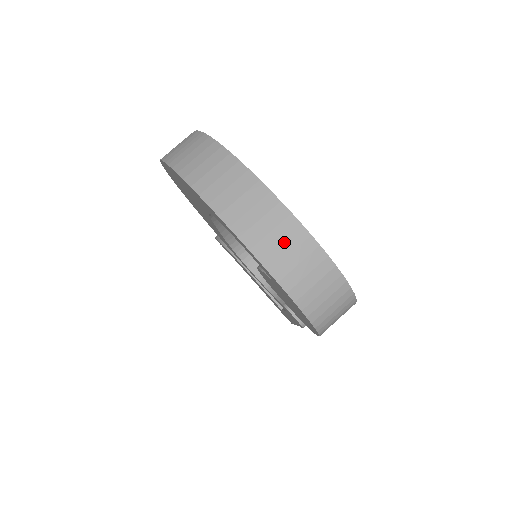
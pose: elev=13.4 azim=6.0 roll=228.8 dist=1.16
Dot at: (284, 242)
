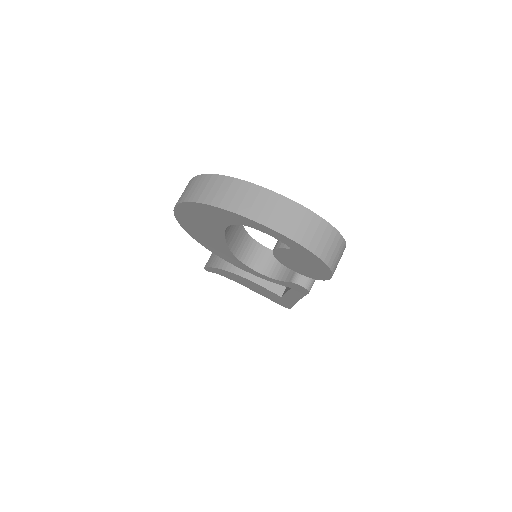
Dot at: (293, 218)
